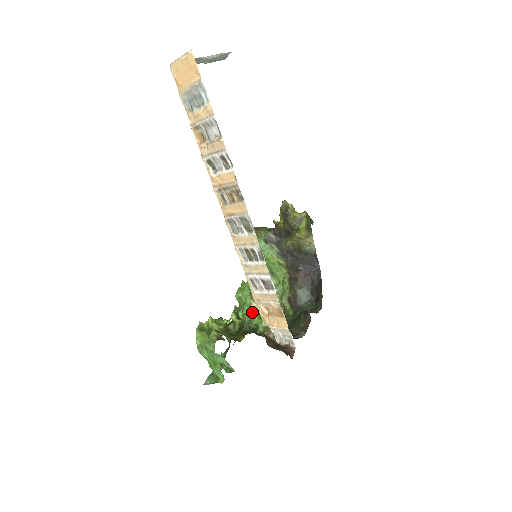
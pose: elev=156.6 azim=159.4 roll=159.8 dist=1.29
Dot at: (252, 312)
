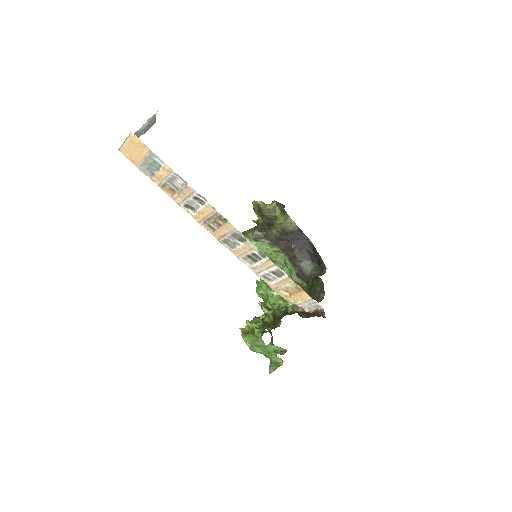
Dot at: (277, 300)
